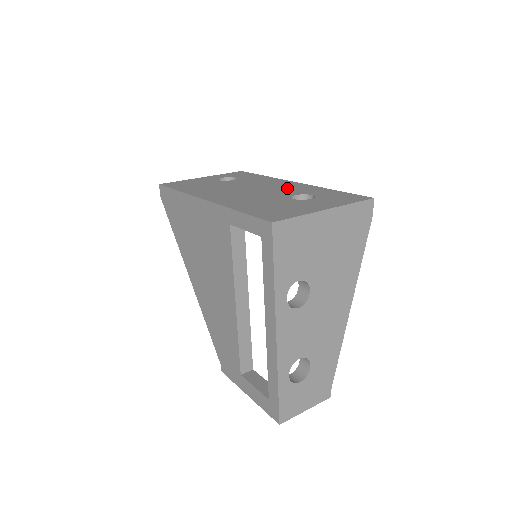
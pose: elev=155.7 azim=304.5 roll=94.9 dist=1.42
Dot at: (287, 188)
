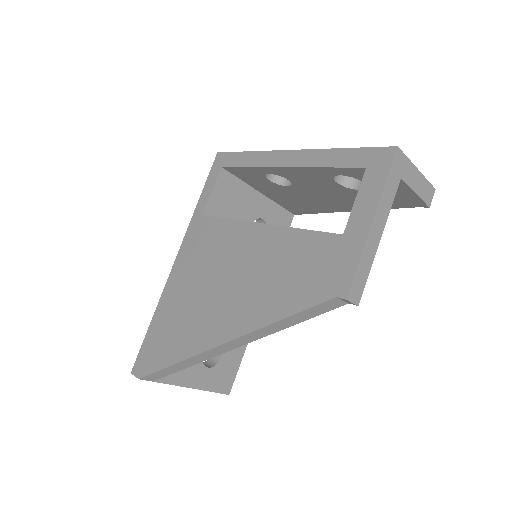
Dot at: occluded
